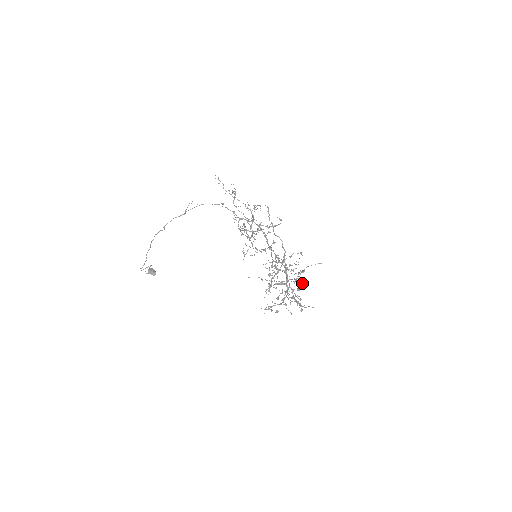
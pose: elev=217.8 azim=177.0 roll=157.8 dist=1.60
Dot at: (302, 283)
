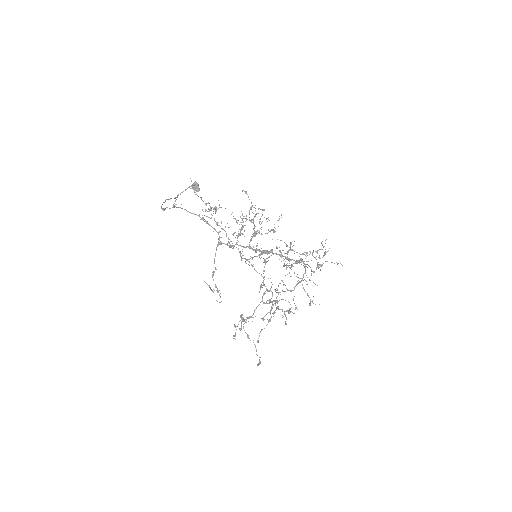
Dot at: (289, 313)
